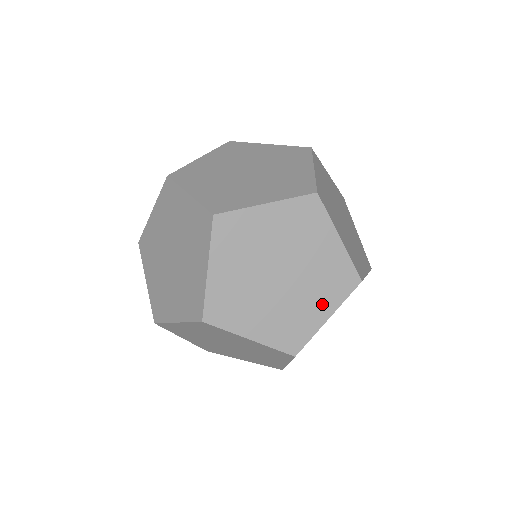
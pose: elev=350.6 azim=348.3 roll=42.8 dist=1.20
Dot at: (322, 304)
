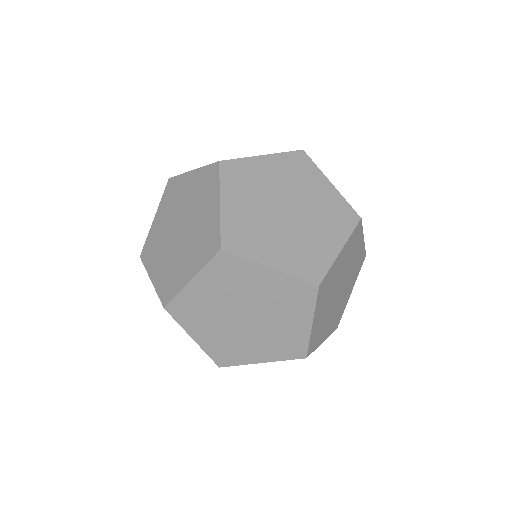
Dot at: (210, 204)
